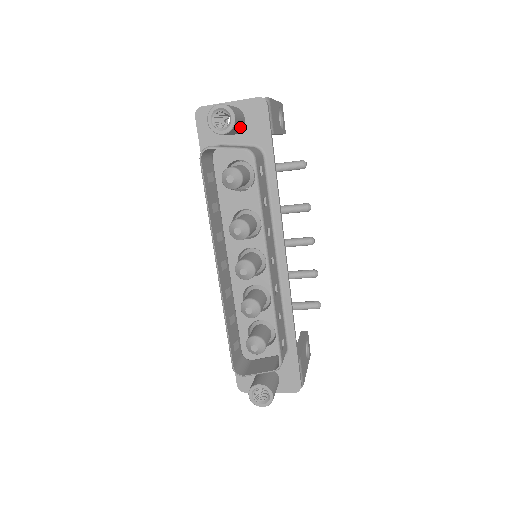
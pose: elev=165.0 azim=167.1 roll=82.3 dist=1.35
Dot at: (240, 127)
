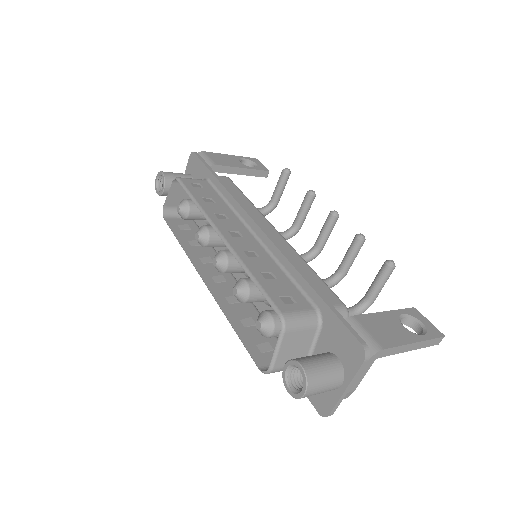
Dot at: occluded
